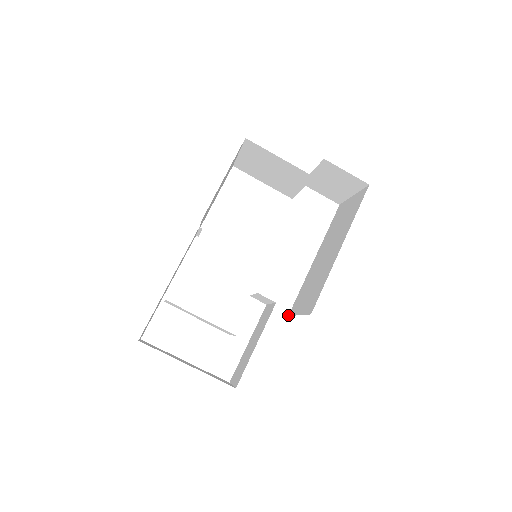
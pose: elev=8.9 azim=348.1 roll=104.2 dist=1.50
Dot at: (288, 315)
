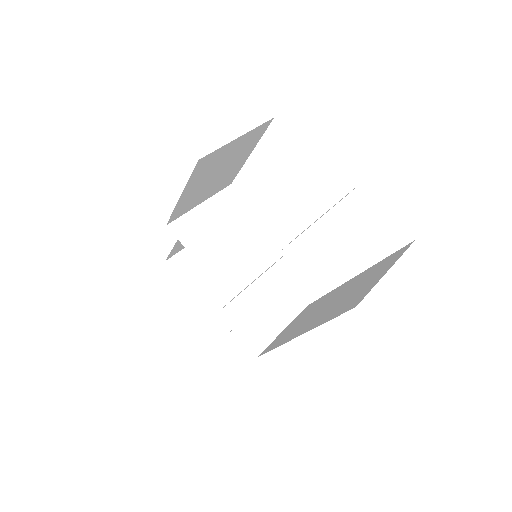
Dot at: (309, 304)
